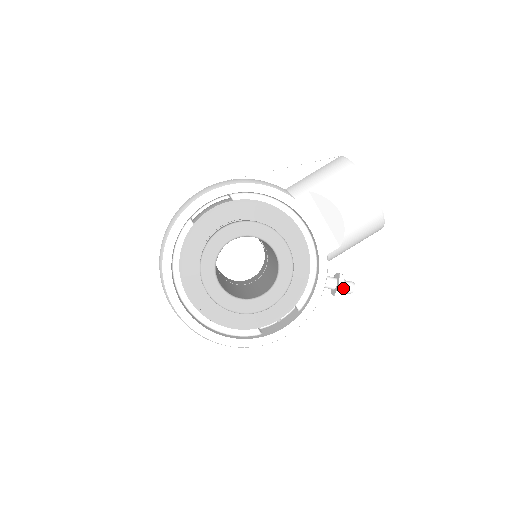
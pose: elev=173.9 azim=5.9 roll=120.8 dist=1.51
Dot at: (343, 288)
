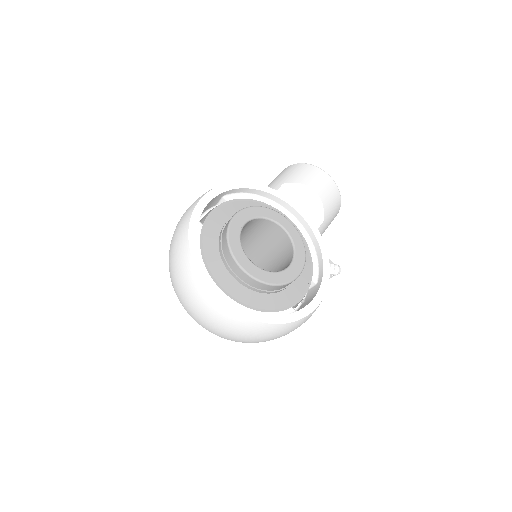
Dot at: (333, 268)
